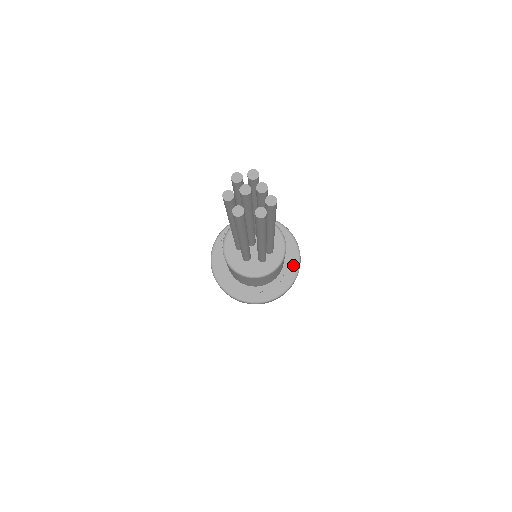
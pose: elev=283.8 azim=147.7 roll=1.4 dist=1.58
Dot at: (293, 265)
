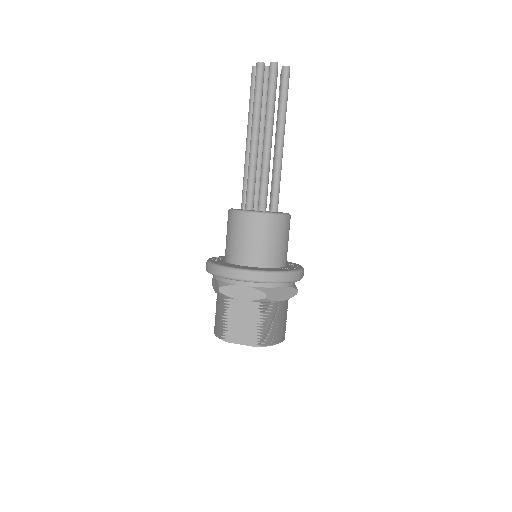
Dot at: (289, 262)
